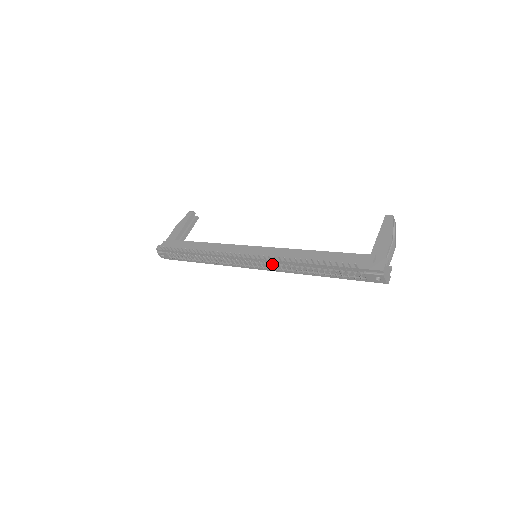
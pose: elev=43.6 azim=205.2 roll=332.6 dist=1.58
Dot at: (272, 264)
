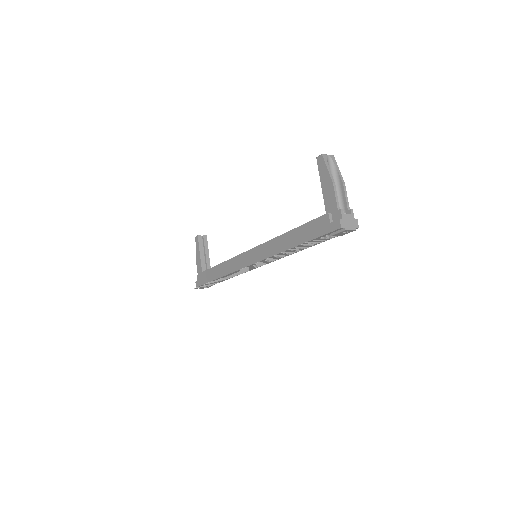
Dot at: (268, 261)
